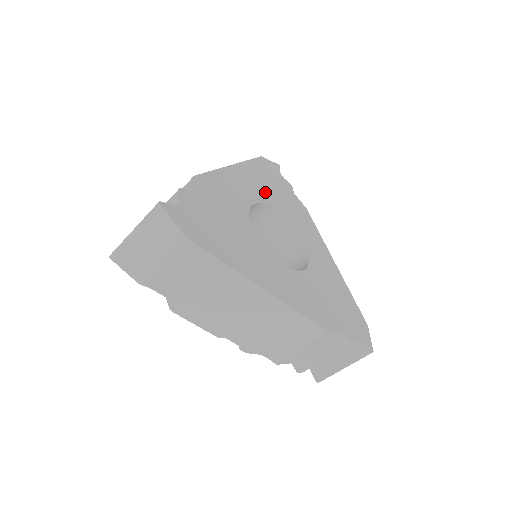
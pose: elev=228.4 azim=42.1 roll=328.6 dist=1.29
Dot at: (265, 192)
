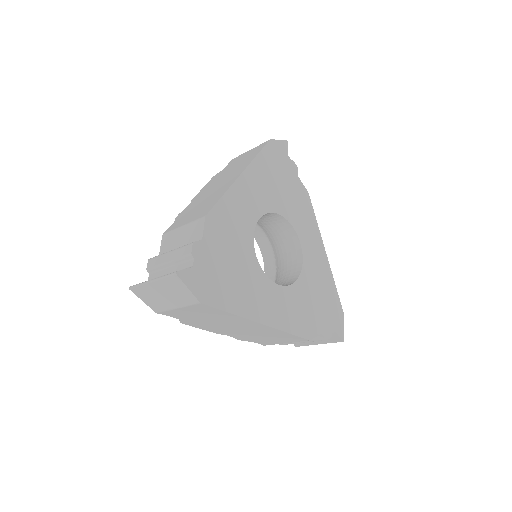
Dot at: (270, 194)
